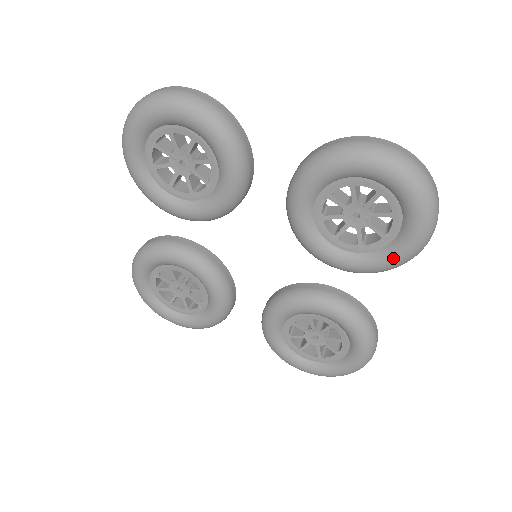
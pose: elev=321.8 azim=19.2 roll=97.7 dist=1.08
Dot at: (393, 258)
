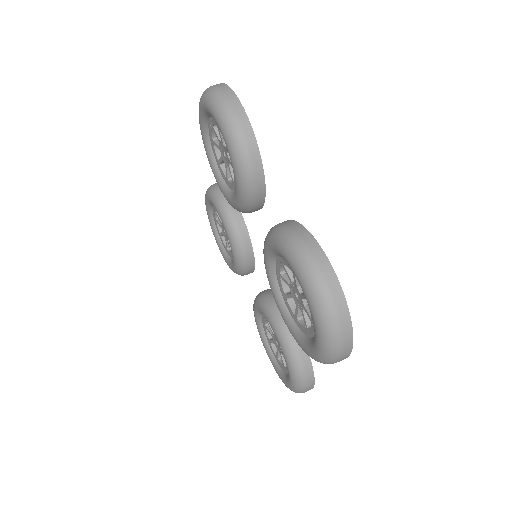
Dot at: (305, 349)
